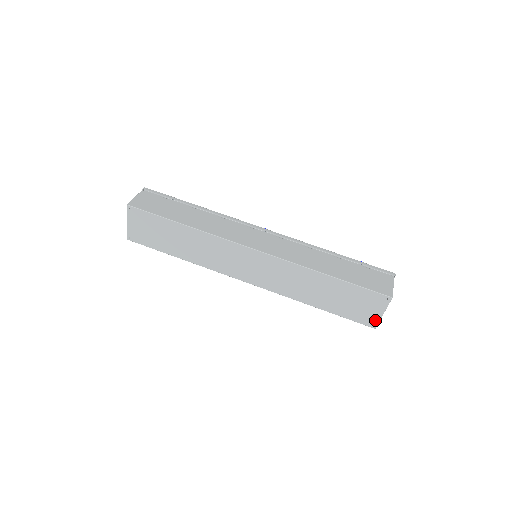
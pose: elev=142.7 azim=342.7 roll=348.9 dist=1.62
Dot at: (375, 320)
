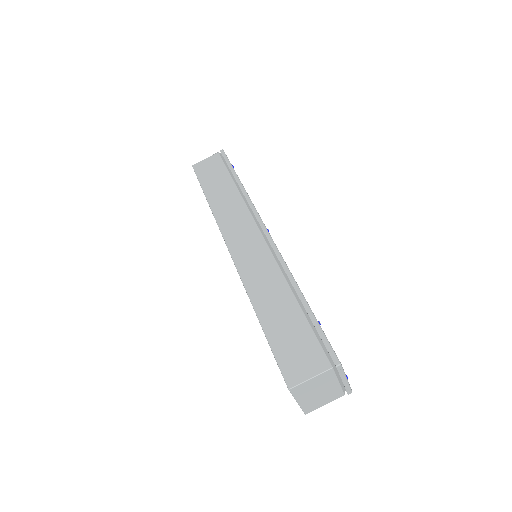
Dot at: occluded
